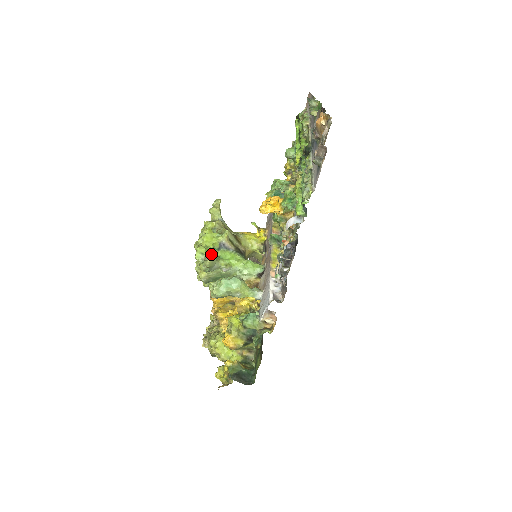
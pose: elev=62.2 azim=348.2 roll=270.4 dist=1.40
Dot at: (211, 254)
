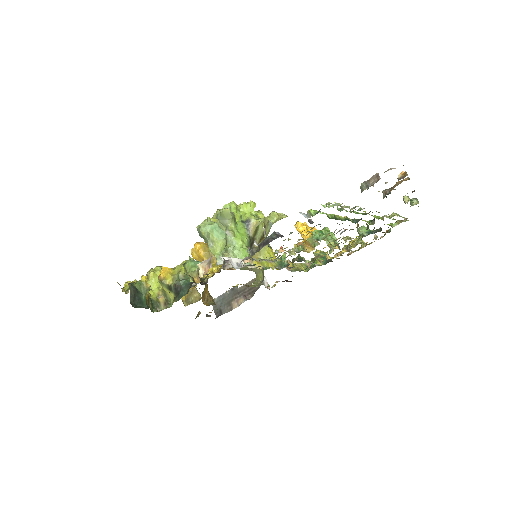
Dot at: (234, 214)
